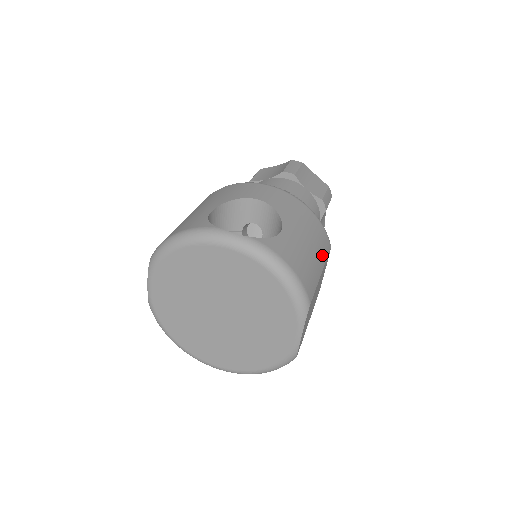
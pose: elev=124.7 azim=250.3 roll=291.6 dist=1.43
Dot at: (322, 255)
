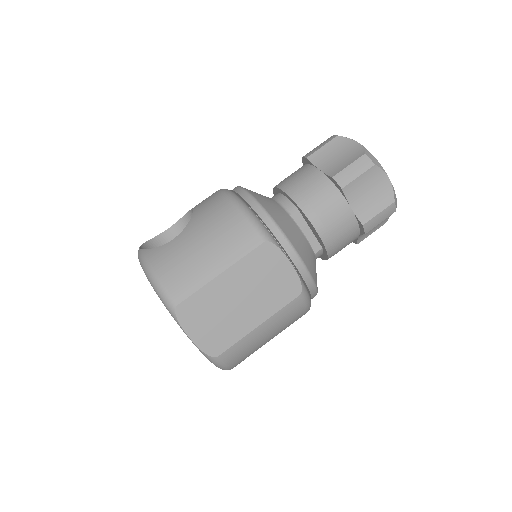
Dot at: (229, 254)
